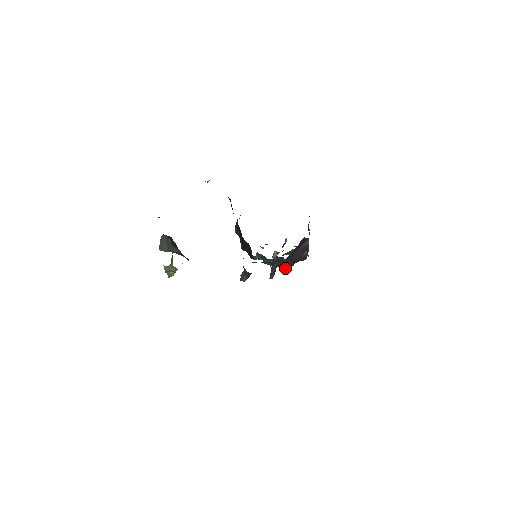
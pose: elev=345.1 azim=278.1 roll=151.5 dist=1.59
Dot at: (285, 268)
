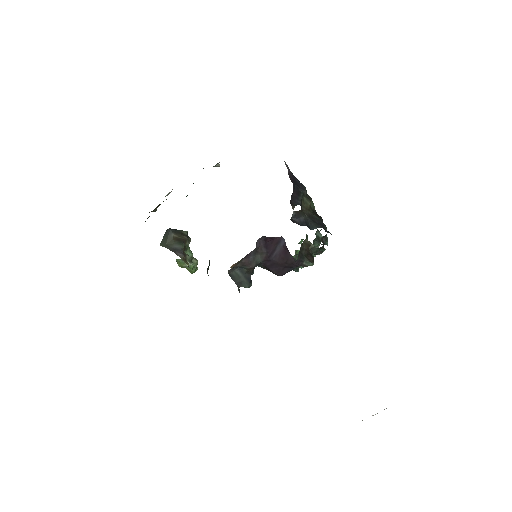
Dot at: (277, 275)
